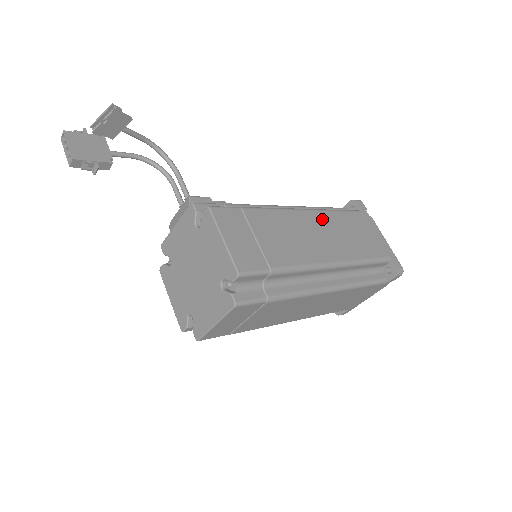
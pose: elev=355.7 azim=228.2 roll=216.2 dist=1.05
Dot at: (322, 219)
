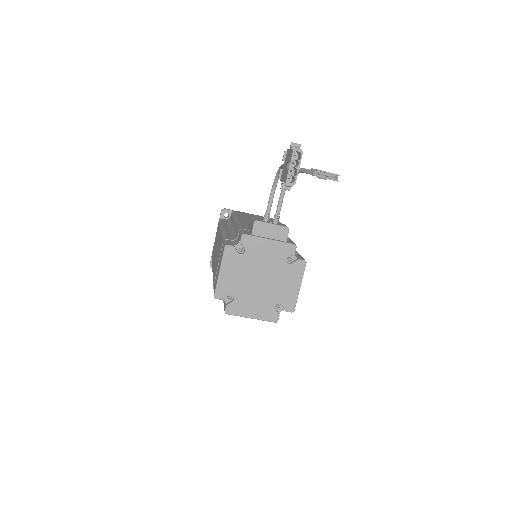
Dot at: occluded
